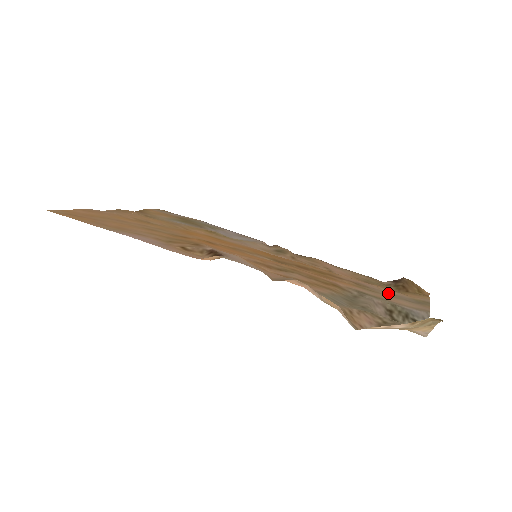
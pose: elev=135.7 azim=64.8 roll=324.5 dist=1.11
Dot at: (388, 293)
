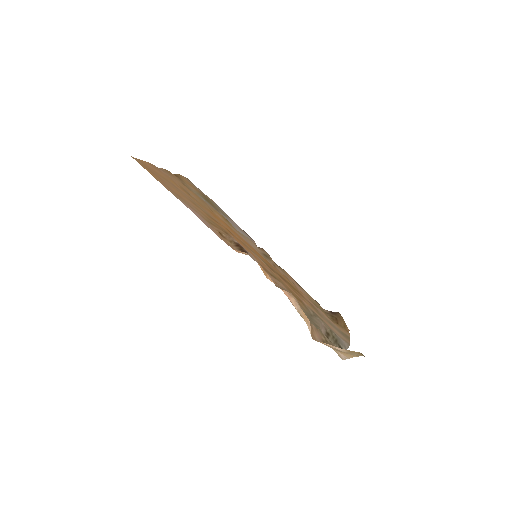
Dot at: (328, 320)
